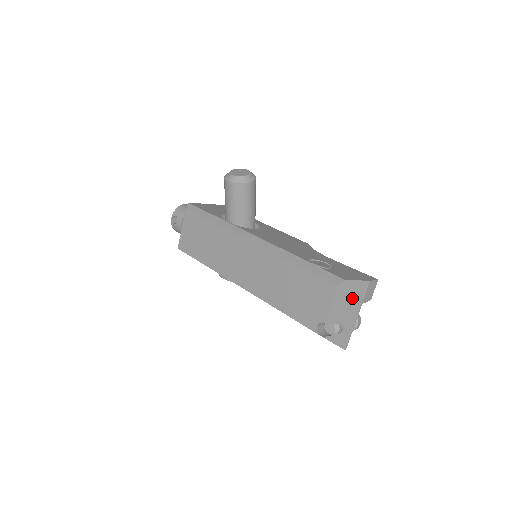
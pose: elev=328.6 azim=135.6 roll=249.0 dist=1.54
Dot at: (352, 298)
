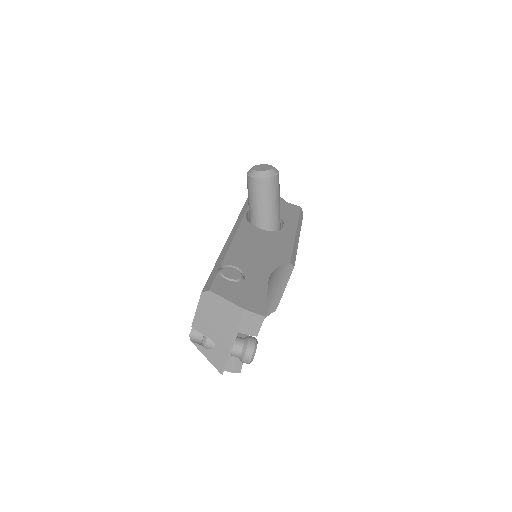
Dot at: (222, 317)
